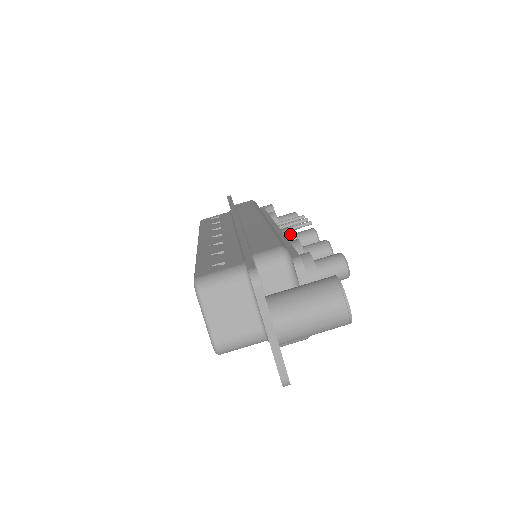
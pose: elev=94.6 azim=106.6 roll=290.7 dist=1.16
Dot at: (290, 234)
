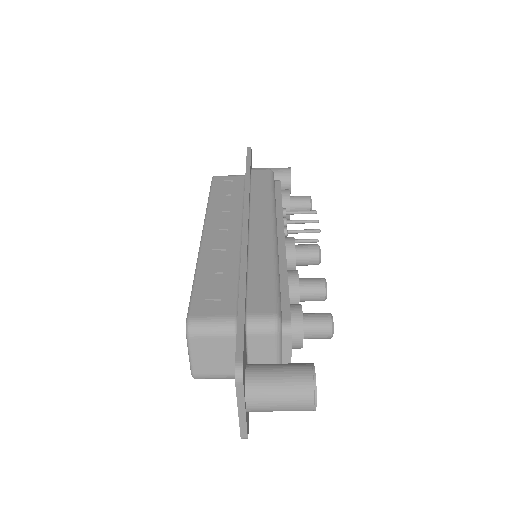
Dot at: (294, 250)
